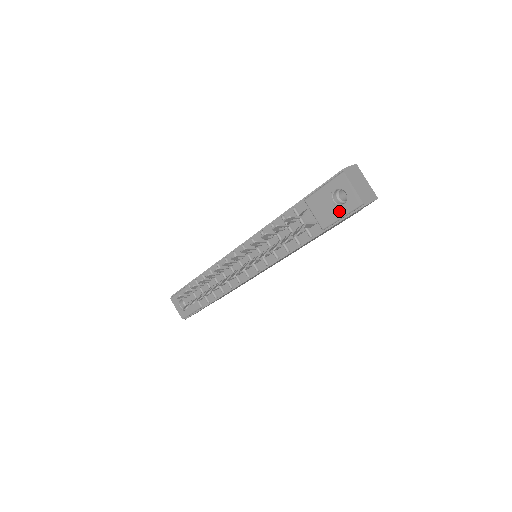
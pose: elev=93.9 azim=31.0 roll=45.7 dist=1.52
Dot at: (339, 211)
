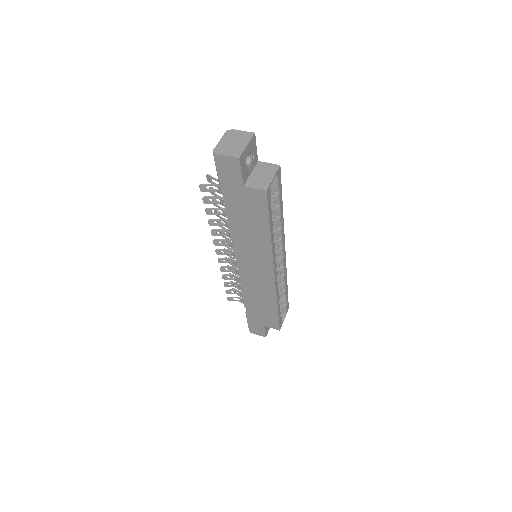
Dot at: occluded
